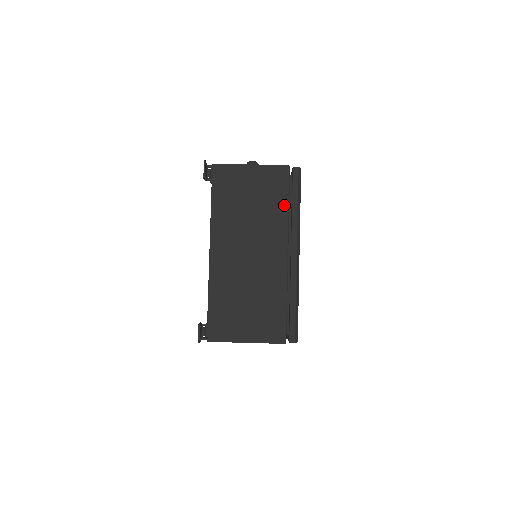
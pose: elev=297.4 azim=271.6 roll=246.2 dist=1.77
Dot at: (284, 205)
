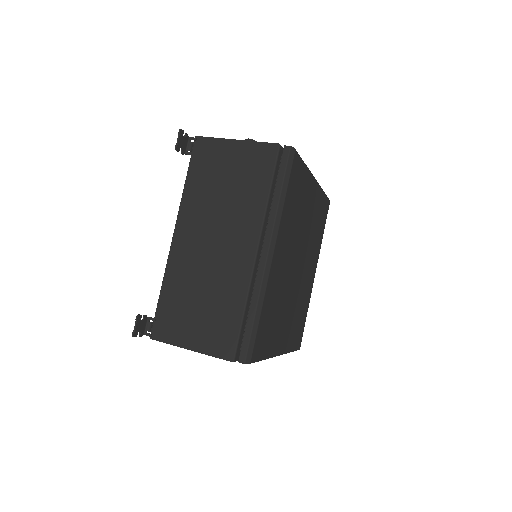
Dot at: (264, 191)
